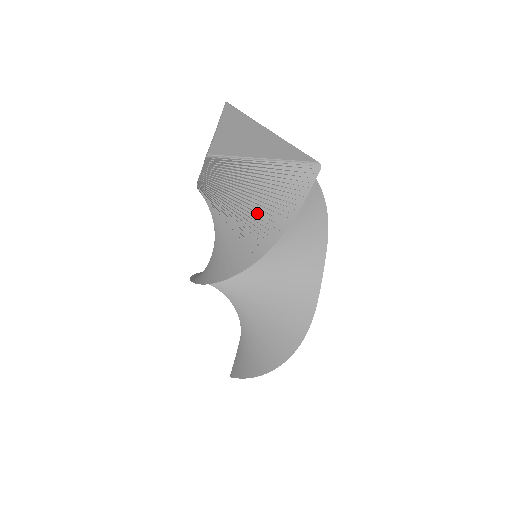
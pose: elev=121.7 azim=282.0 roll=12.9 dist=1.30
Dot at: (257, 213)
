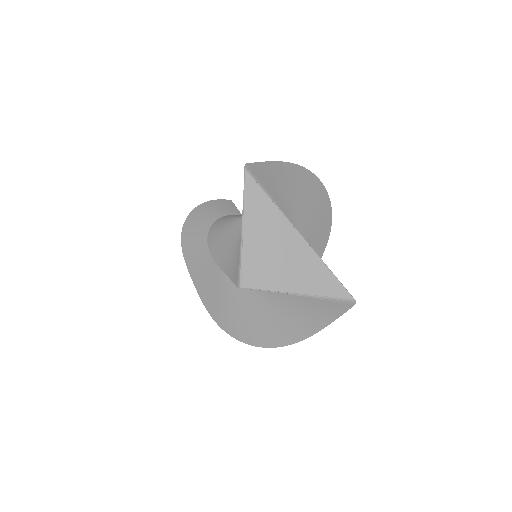
Dot at: (283, 313)
